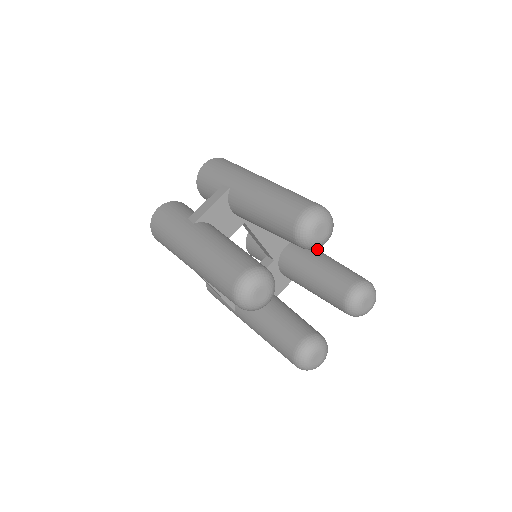
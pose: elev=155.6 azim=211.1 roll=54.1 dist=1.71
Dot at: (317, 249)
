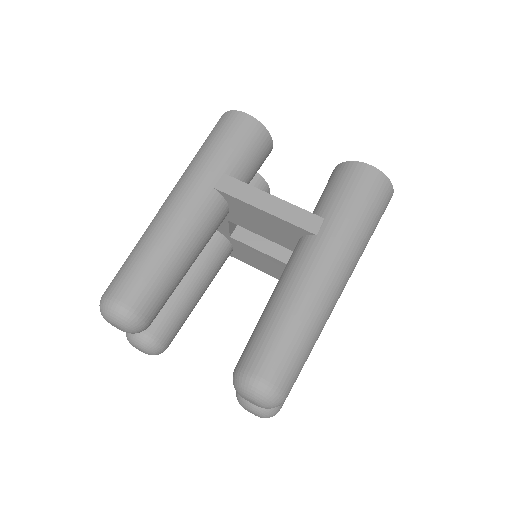
Dot at: (305, 265)
